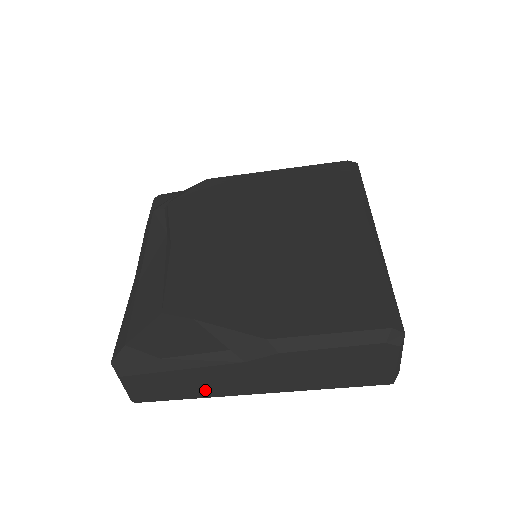
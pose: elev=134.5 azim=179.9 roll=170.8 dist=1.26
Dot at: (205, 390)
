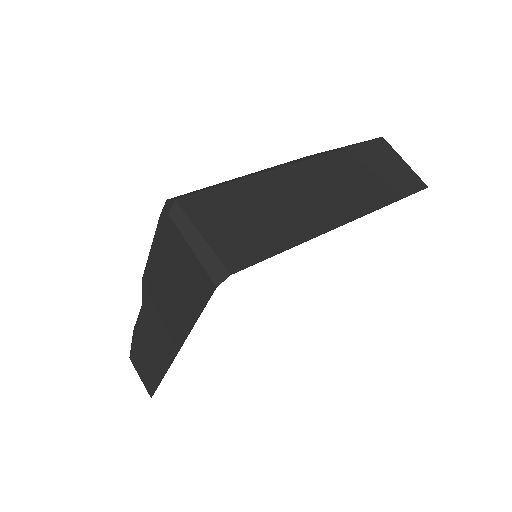
Dot at: (157, 363)
